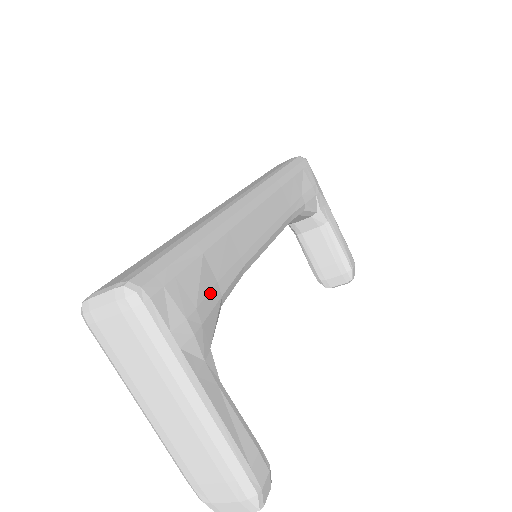
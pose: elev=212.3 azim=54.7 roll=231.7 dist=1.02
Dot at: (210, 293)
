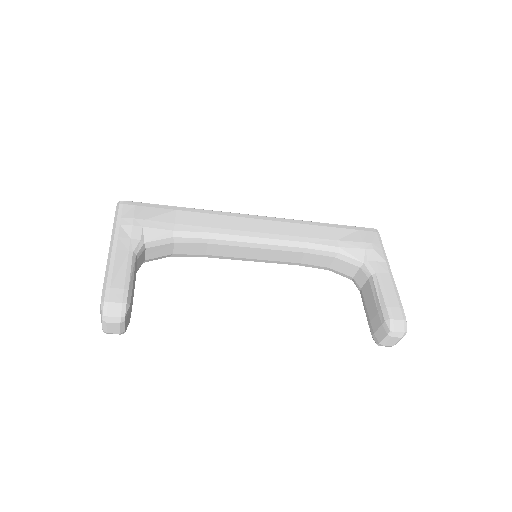
Dot at: (163, 223)
